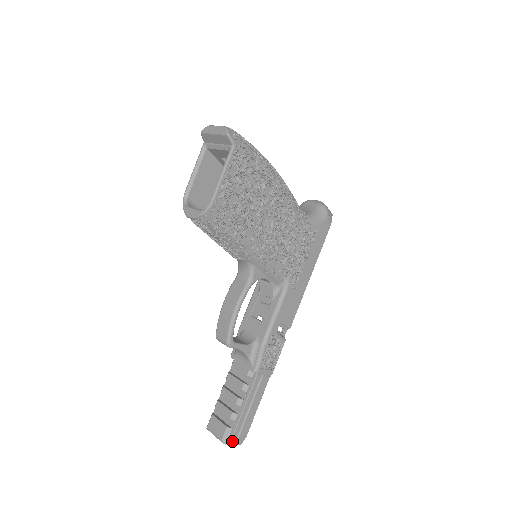
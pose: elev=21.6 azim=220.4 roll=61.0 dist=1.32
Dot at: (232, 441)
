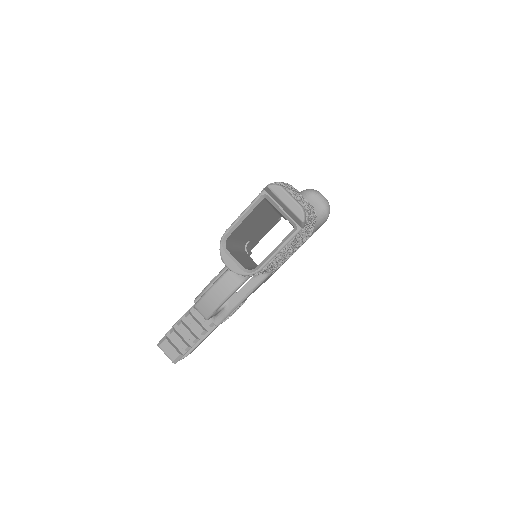
Dot at: occluded
